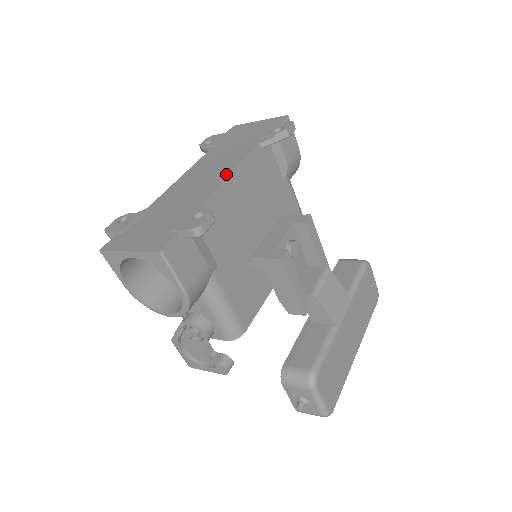
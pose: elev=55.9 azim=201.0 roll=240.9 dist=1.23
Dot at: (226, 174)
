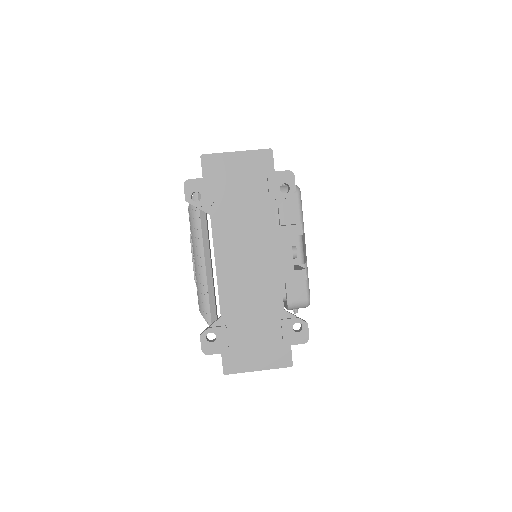
Dot at: (275, 265)
